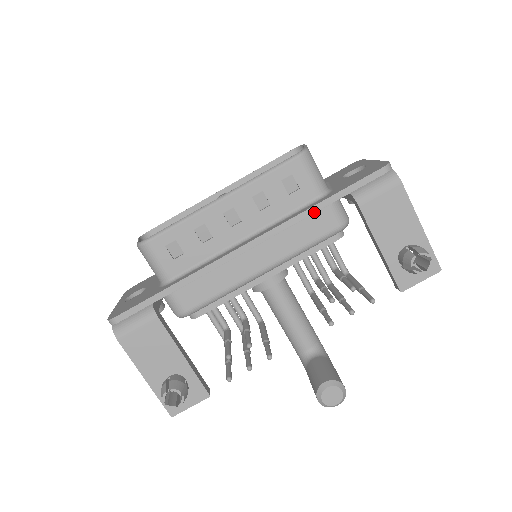
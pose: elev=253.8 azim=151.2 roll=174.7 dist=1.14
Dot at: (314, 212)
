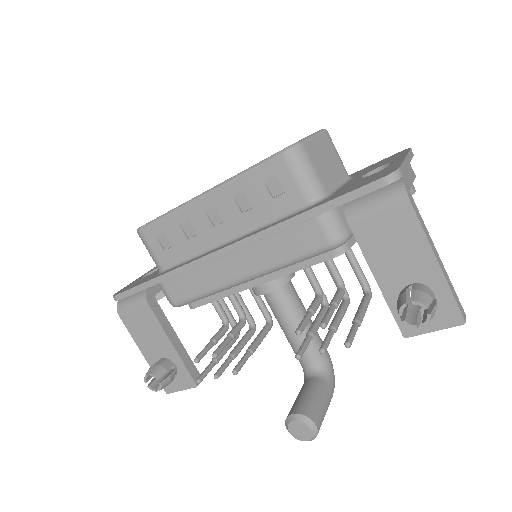
Dot at: (293, 224)
